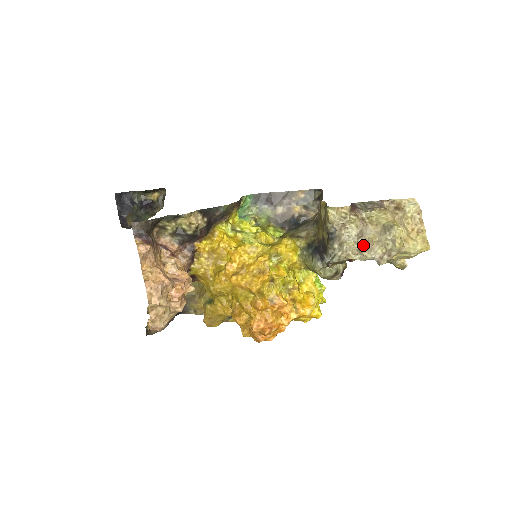
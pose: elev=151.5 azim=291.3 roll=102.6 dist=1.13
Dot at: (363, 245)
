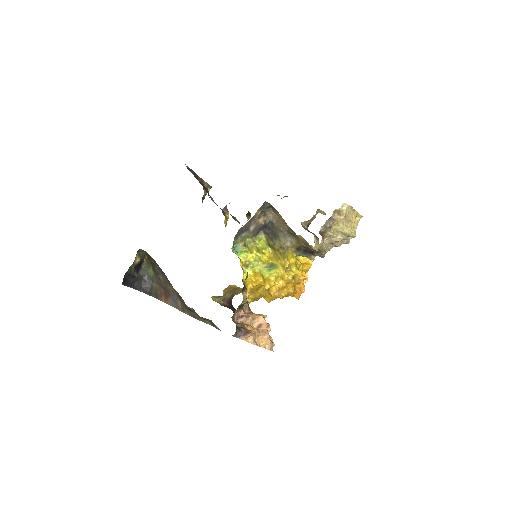
Dot at: (335, 244)
